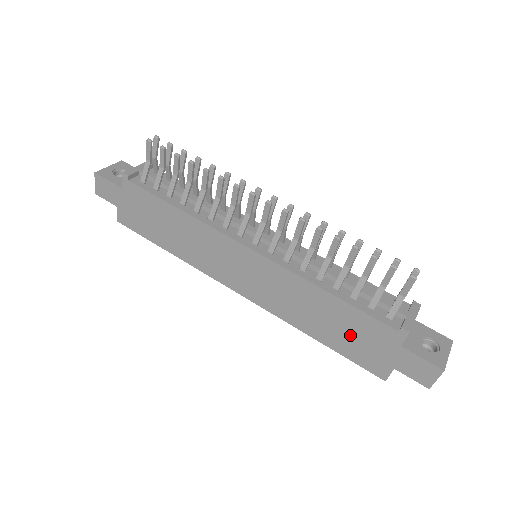
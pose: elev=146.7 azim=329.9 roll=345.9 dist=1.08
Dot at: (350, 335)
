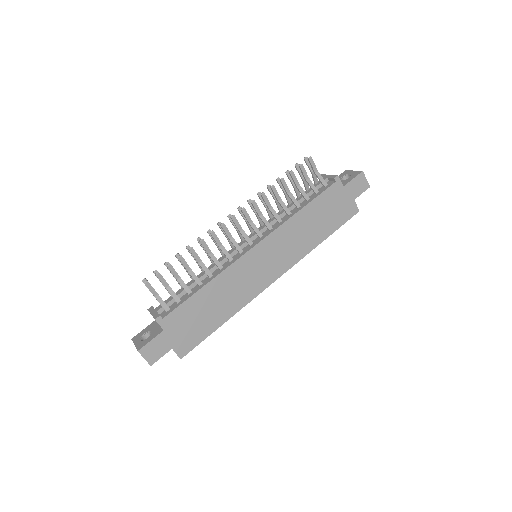
Dot at: (328, 214)
